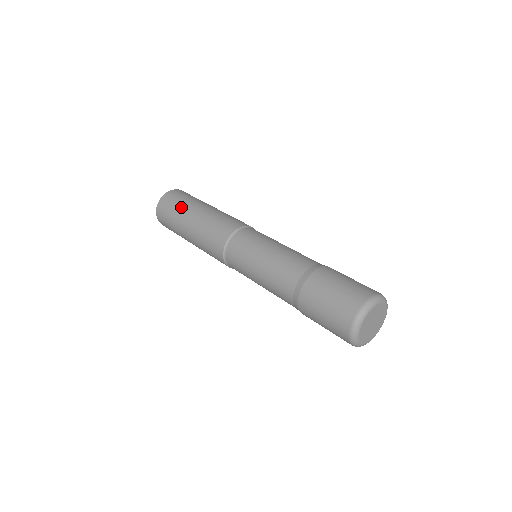
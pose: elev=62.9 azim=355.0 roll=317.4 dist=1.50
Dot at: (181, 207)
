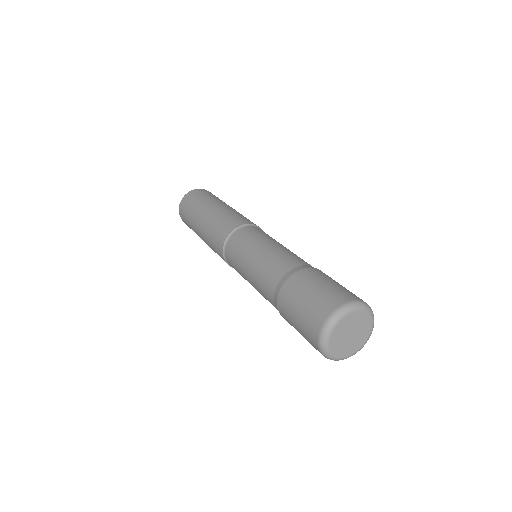
Dot at: (209, 198)
